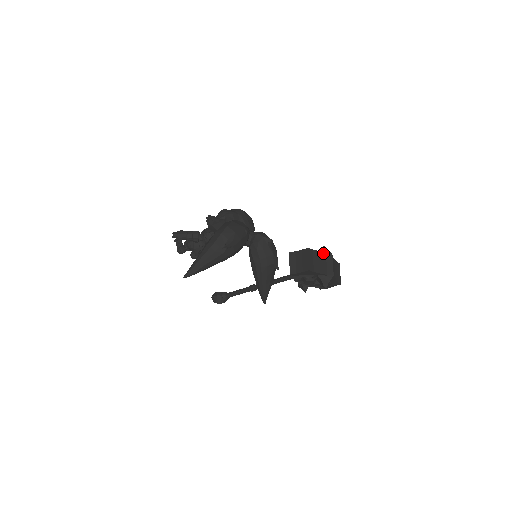
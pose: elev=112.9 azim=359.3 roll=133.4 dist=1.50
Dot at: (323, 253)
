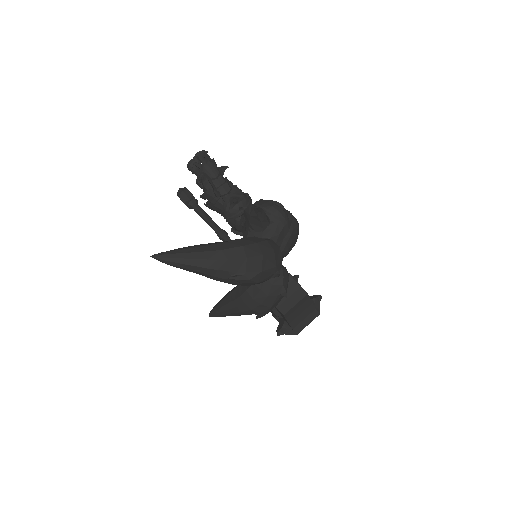
Dot at: (313, 307)
